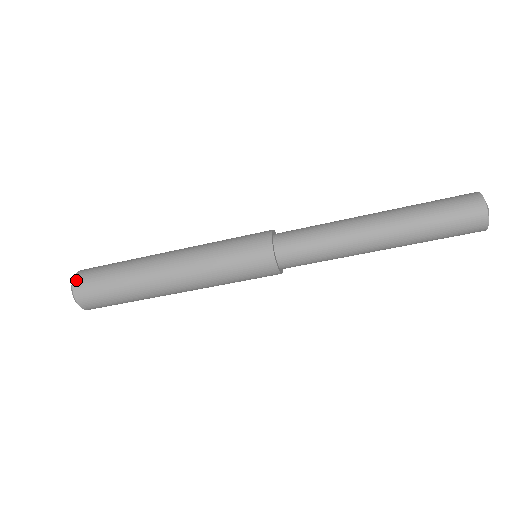
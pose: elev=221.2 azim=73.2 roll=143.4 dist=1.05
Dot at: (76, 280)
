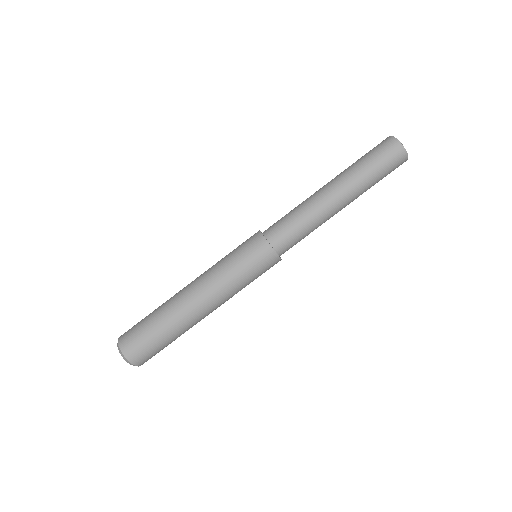
Dot at: (121, 342)
